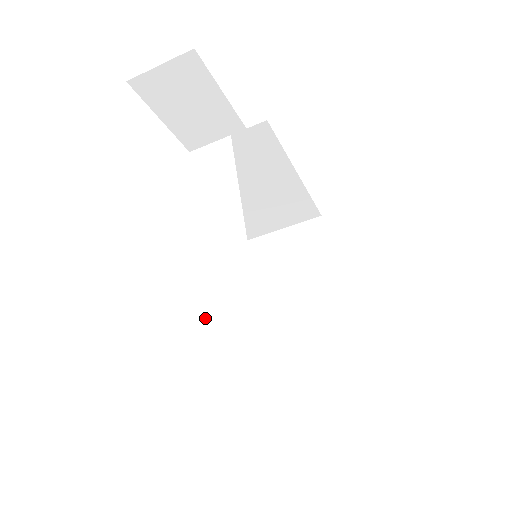
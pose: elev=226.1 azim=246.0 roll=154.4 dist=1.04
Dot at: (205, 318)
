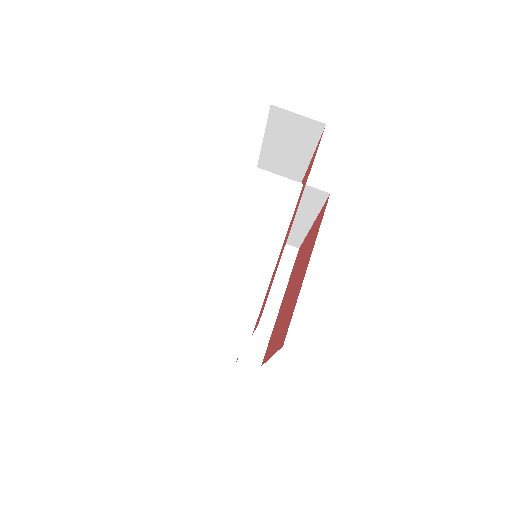
Dot at: (226, 290)
